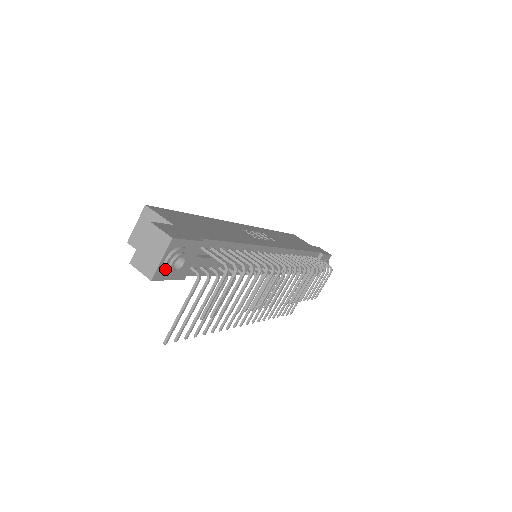
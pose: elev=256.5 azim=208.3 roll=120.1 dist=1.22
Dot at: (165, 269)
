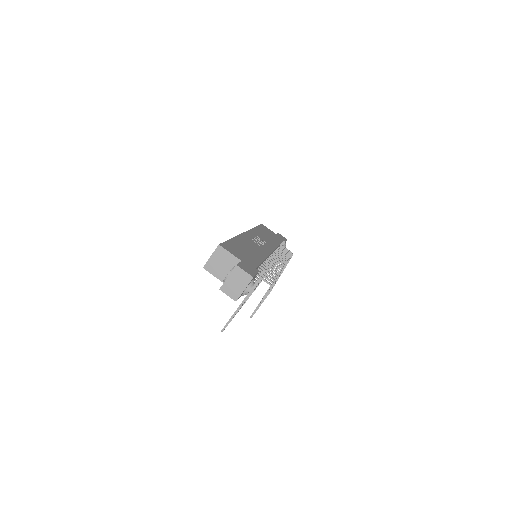
Dot at: (244, 294)
